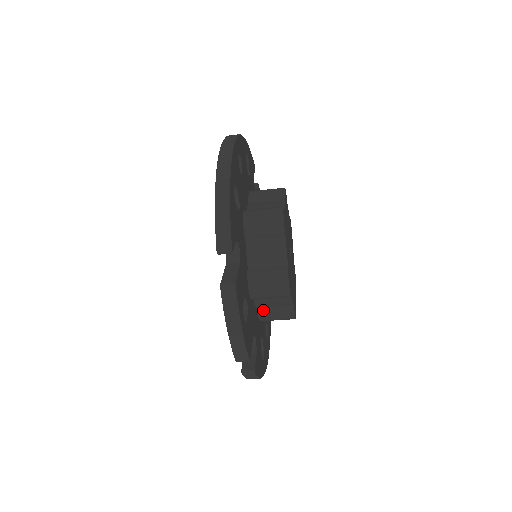
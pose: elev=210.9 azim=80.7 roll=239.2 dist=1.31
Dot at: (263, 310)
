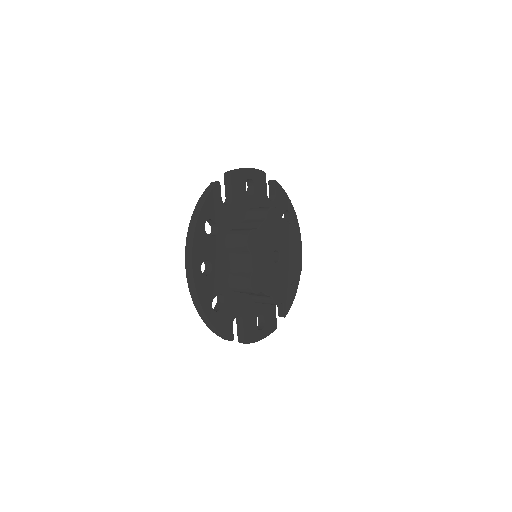
Dot at: occluded
